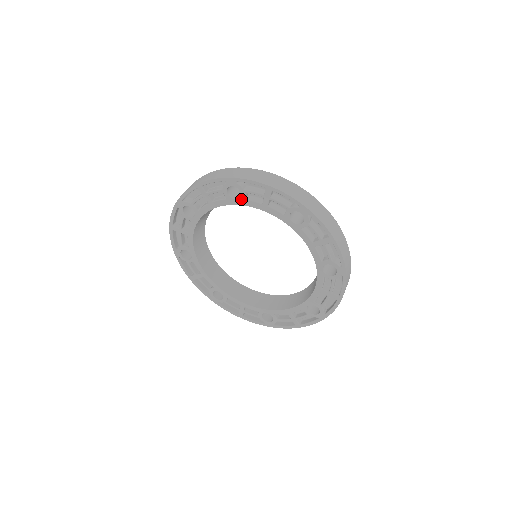
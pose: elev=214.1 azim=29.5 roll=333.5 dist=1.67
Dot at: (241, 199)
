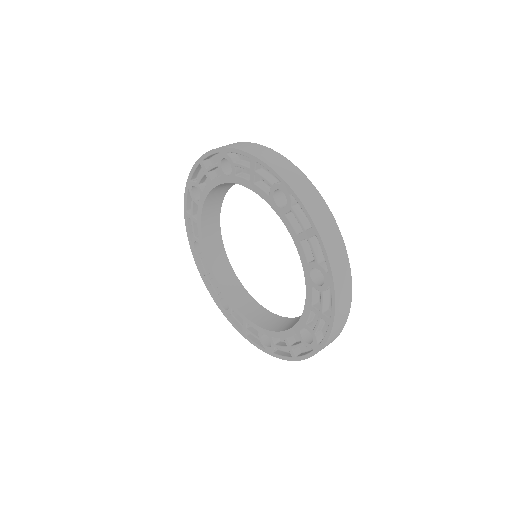
Dot at: (201, 194)
